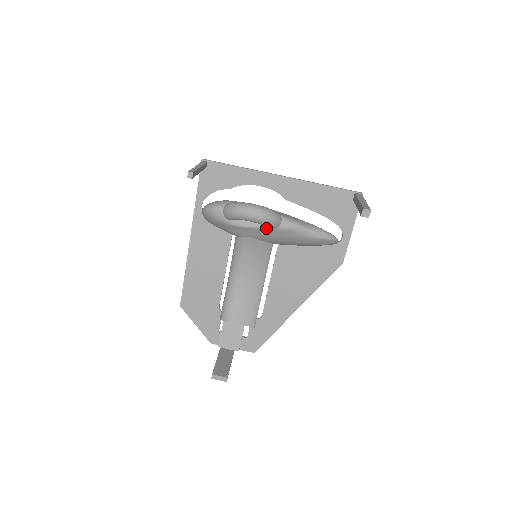
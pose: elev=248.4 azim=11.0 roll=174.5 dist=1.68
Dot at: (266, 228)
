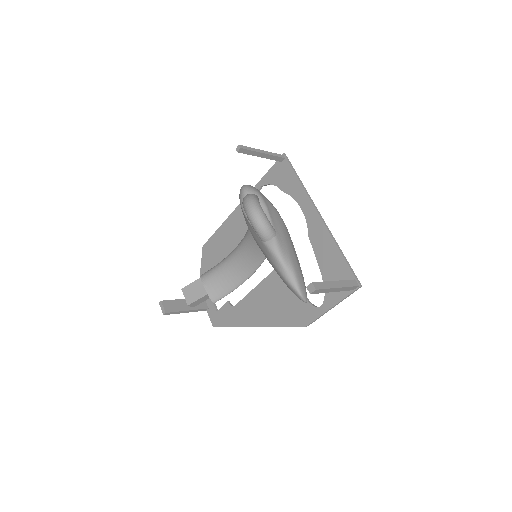
Dot at: occluded
